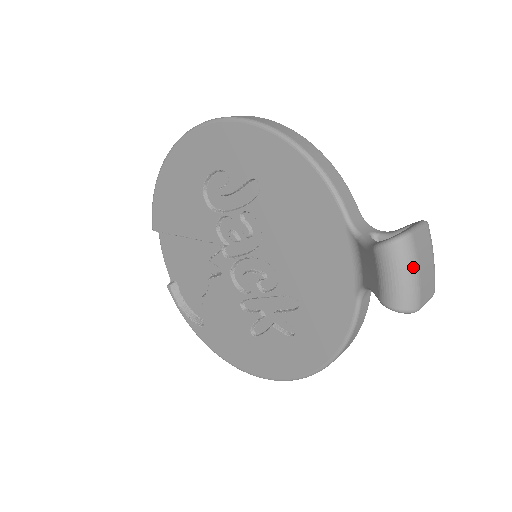
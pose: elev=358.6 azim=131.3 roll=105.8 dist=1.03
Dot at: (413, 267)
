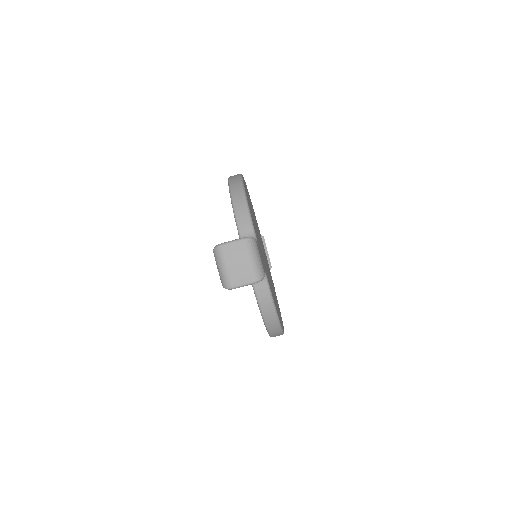
Dot at: (222, 263)
